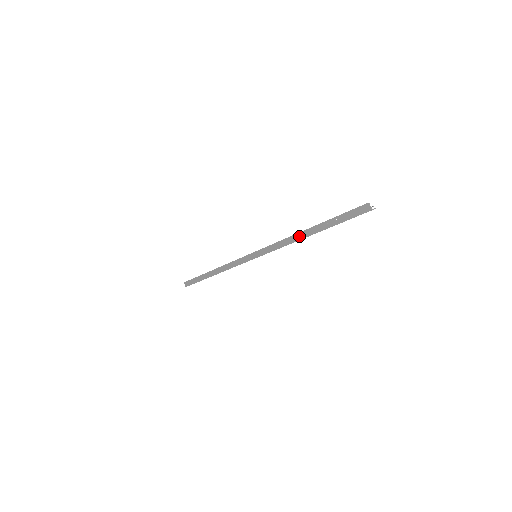
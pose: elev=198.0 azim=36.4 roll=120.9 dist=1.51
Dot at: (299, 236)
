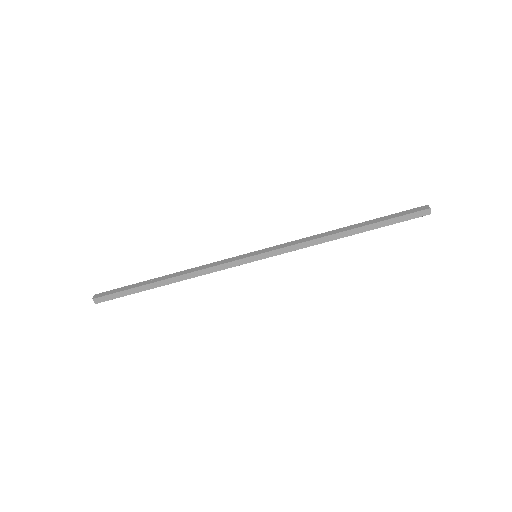
Dot at: (334, 232)
